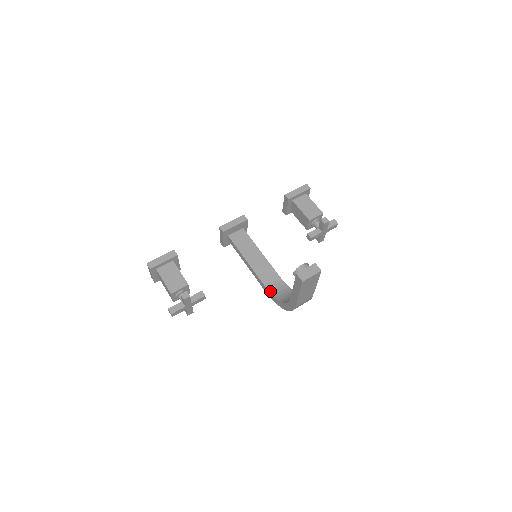
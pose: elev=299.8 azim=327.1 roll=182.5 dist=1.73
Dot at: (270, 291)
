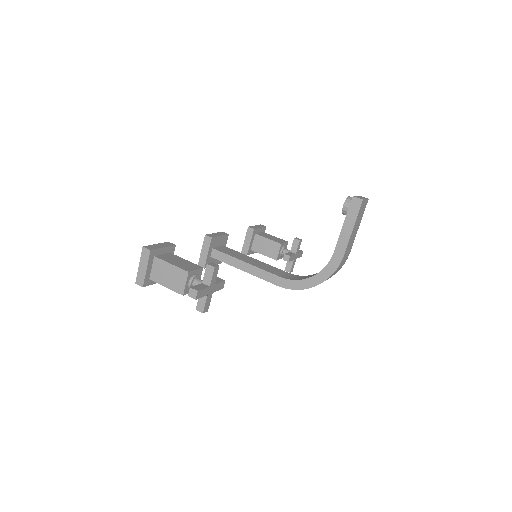
Dot at: (289, 279)
